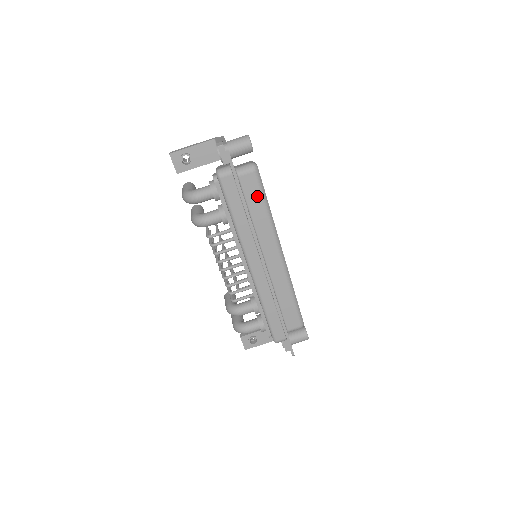
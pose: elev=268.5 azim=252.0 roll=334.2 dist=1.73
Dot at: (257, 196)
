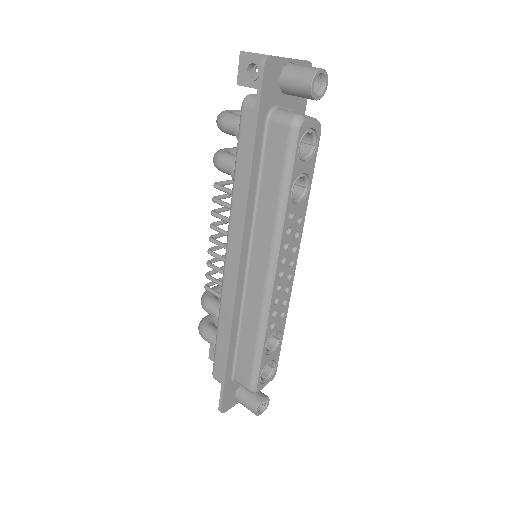
Dot at: (278, 167)
